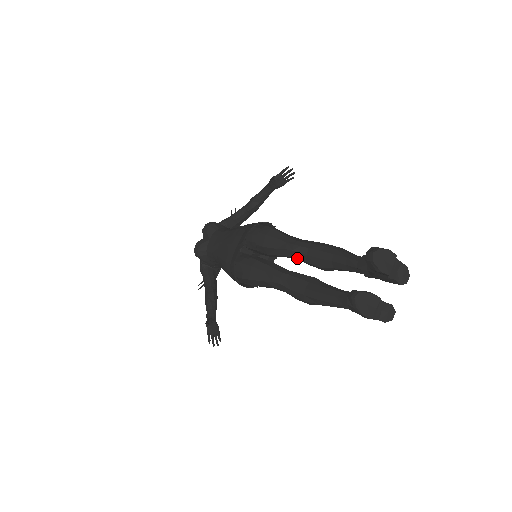
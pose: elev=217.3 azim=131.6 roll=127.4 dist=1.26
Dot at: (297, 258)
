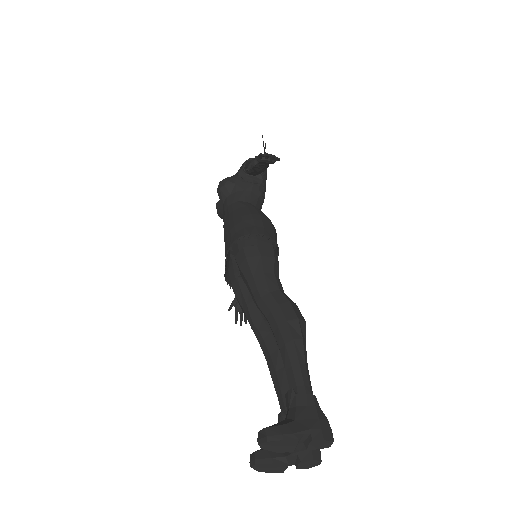
Dot at: occluded
